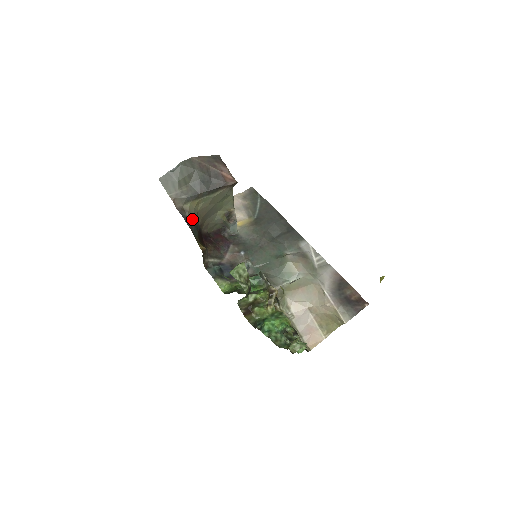
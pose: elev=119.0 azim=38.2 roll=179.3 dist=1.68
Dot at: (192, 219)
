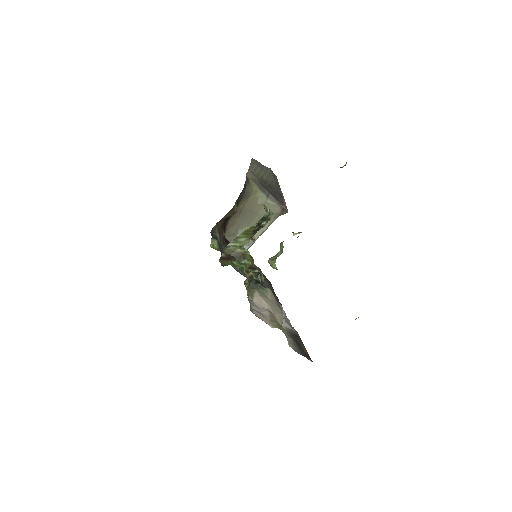
Dot at: (246, 191)
